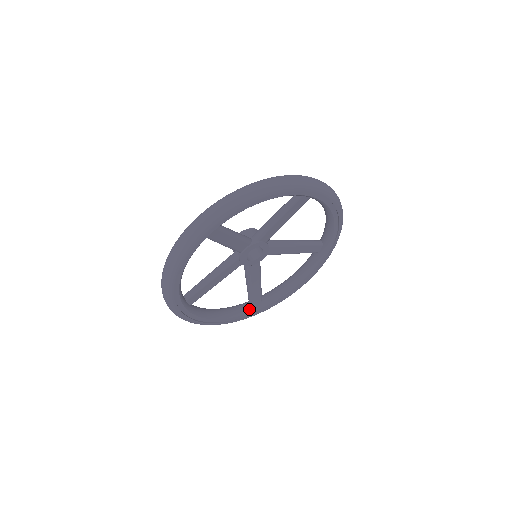
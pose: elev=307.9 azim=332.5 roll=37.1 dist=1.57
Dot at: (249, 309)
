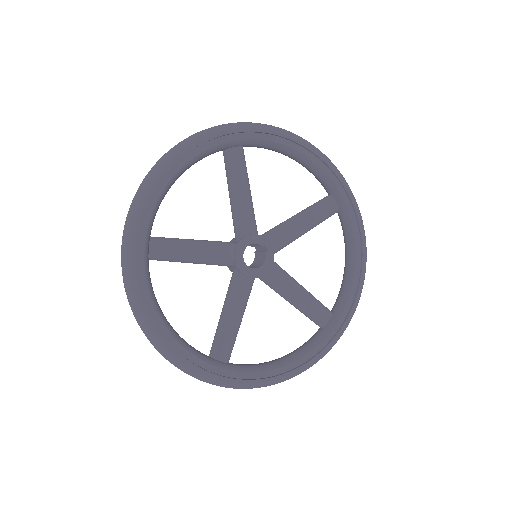
Dot at: (207, 358)
